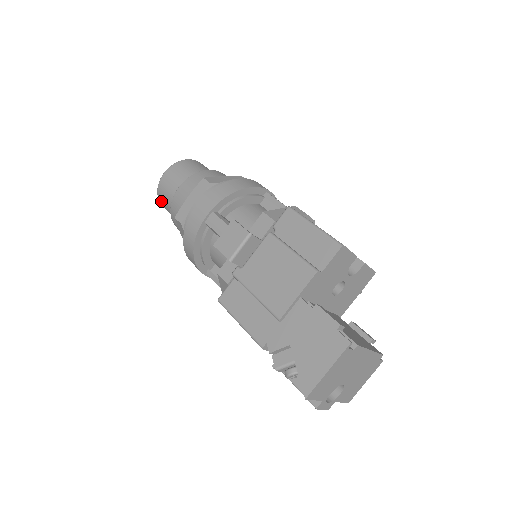
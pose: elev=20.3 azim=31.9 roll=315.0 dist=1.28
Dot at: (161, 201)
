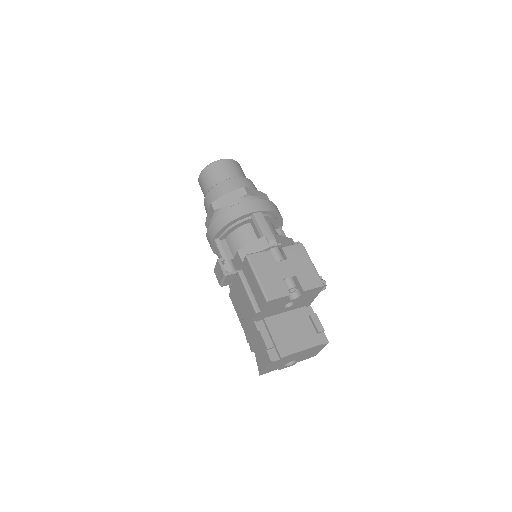
Dot at: occluded
